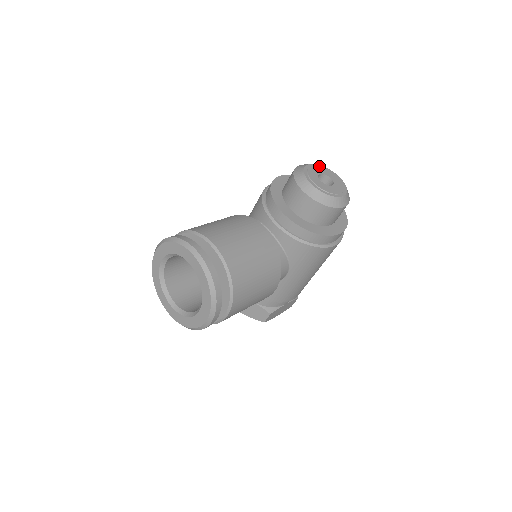
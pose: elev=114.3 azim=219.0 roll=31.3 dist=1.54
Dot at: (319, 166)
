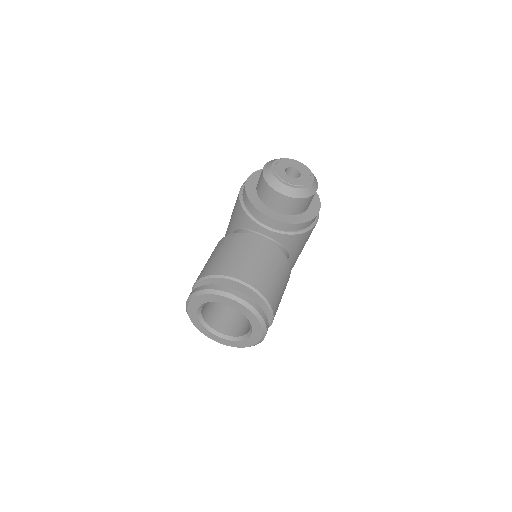
Dot at: (280, 160)
